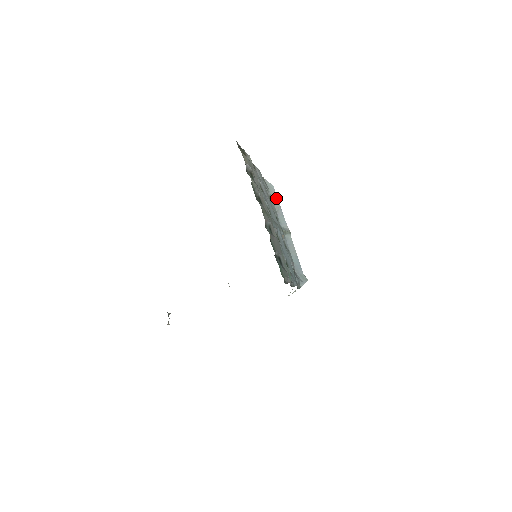
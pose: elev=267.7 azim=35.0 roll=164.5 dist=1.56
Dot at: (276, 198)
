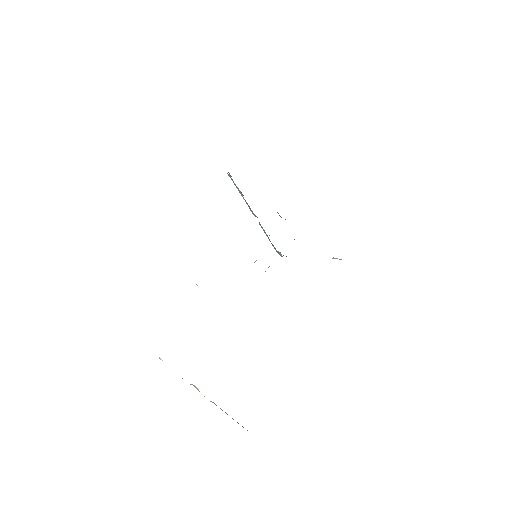
Dot at: (237, 187)
